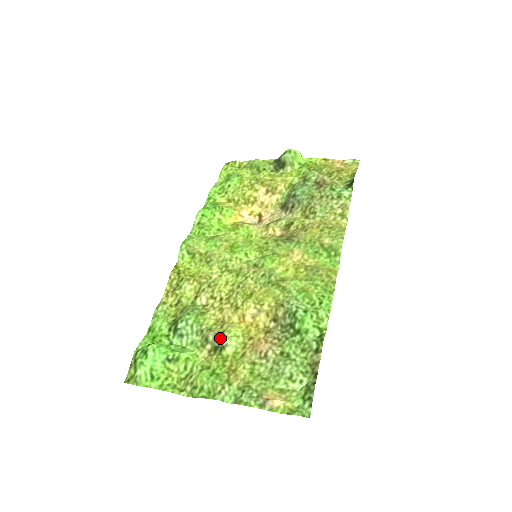
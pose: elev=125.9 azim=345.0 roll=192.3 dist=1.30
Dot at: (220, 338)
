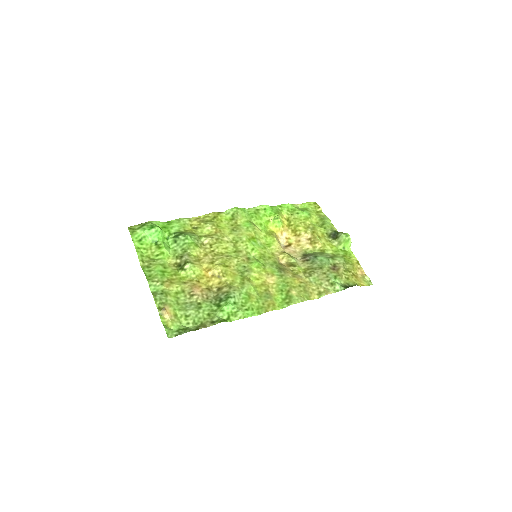
Dot at: (187, 263)
